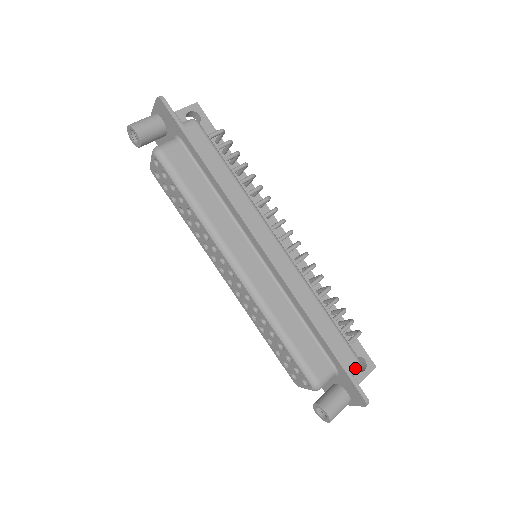
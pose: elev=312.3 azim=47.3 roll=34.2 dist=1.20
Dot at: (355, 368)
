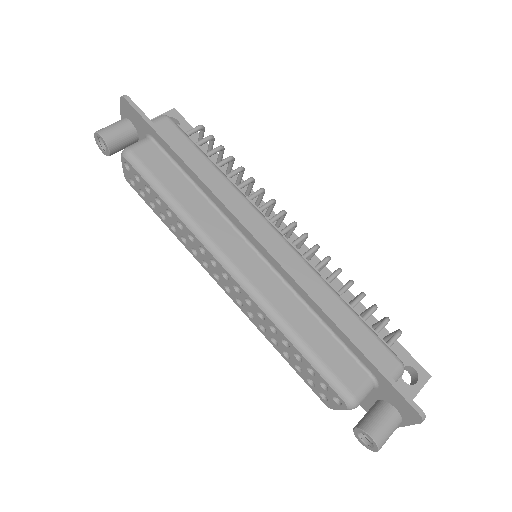
Dot at: (399, 374)
